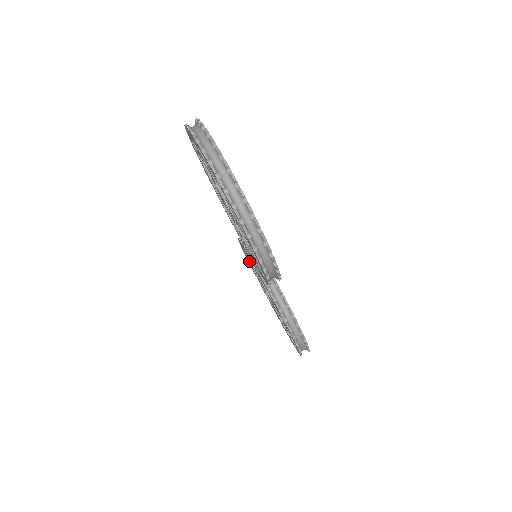
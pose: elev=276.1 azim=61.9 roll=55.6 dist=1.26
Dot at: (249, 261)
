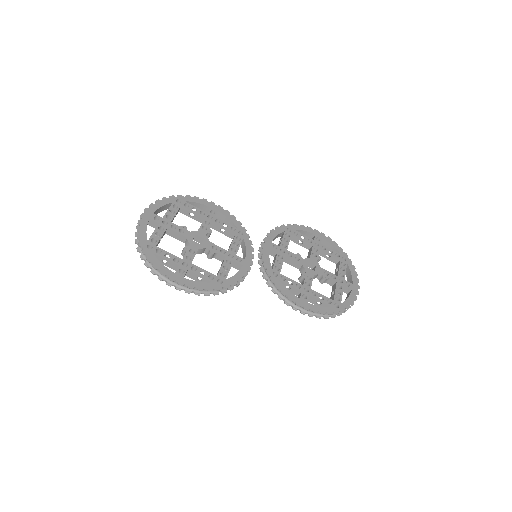
Dot at: (296, 243)
